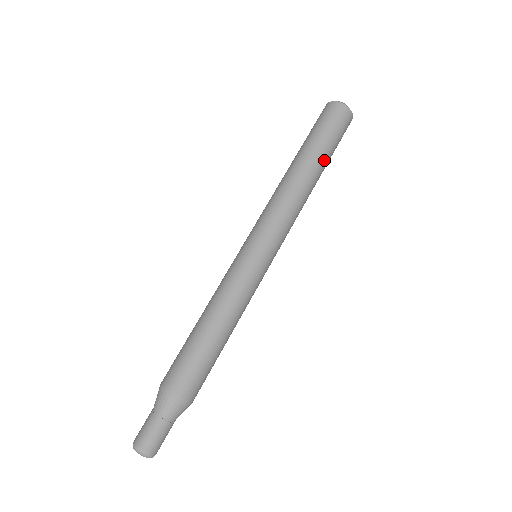
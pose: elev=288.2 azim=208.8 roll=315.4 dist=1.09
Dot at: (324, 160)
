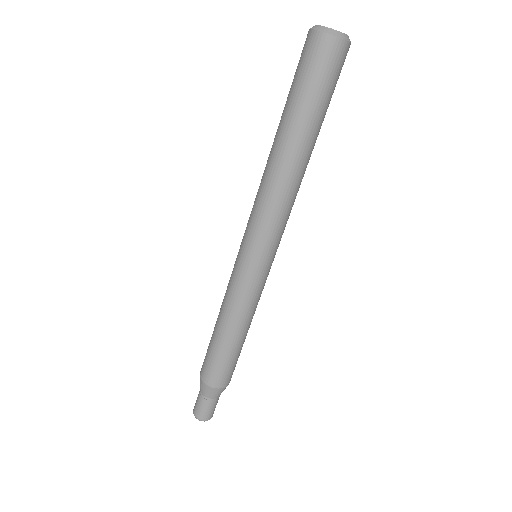
Dot at: occluded
